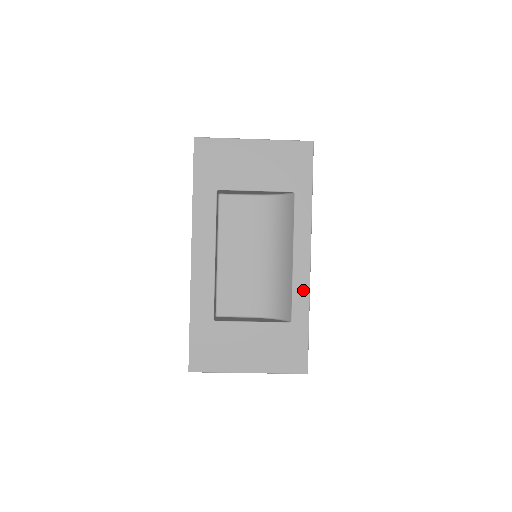
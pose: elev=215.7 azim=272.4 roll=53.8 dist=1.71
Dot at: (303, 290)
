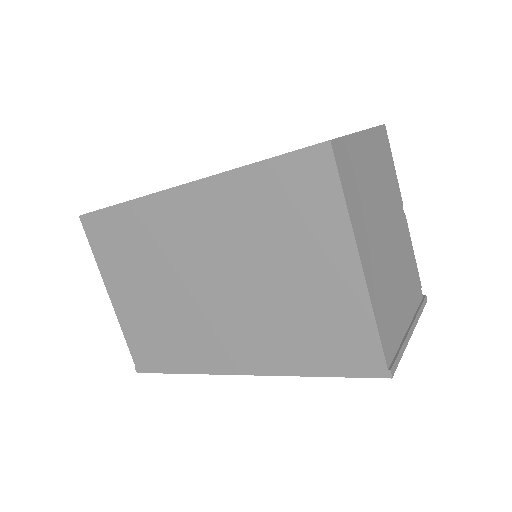
Dot at: occluded
